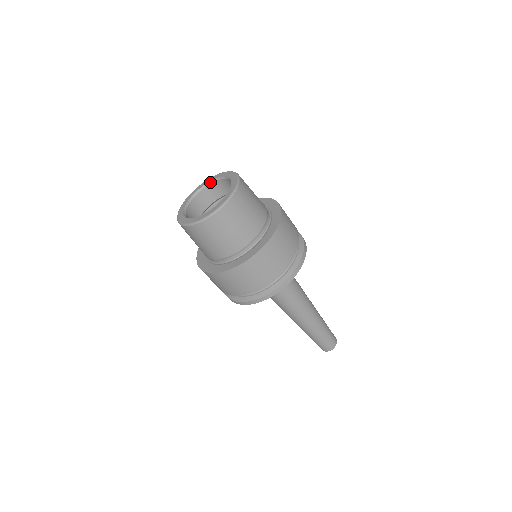
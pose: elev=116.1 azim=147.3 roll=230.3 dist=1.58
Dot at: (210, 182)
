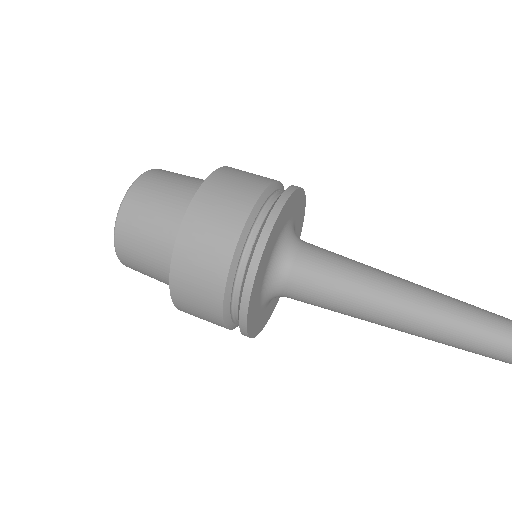
Dot at: occluded
